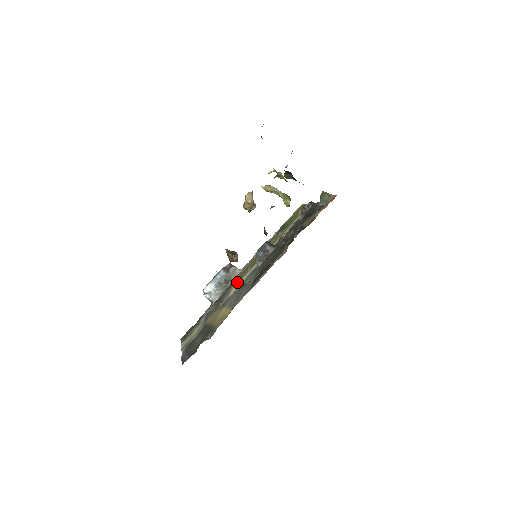
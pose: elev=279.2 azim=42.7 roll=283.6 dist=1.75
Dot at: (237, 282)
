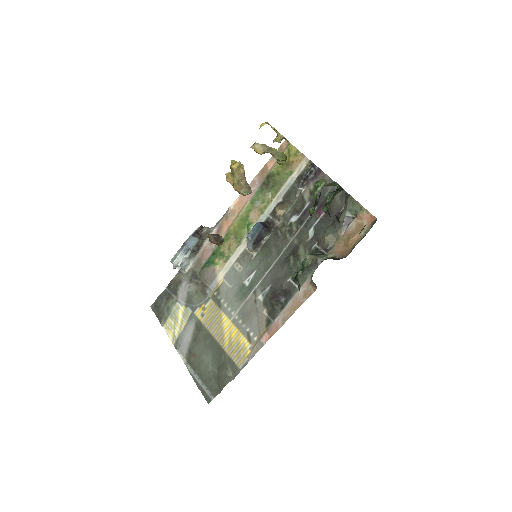
Dot at: (221, 263)
